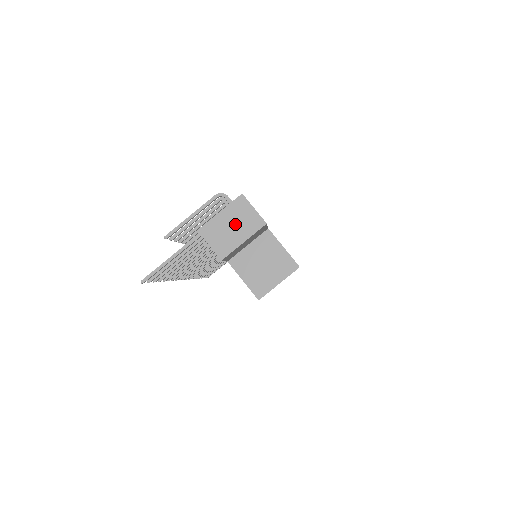
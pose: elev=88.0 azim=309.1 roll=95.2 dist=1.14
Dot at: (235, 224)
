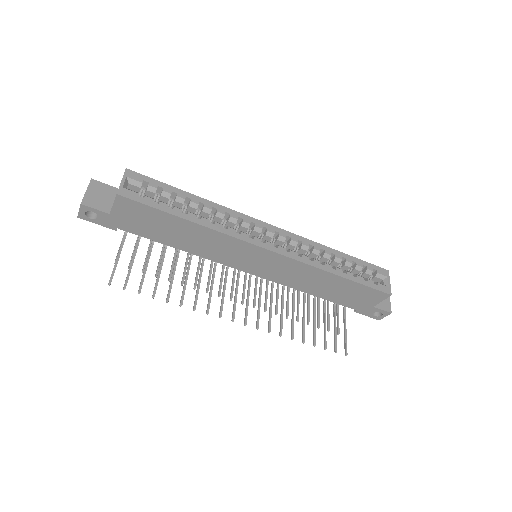
Dot at: occluded
